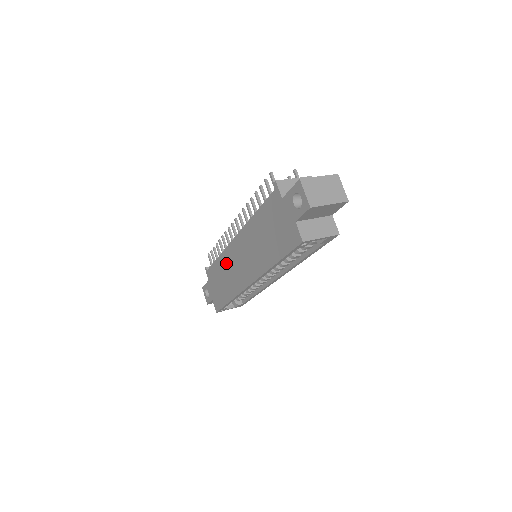
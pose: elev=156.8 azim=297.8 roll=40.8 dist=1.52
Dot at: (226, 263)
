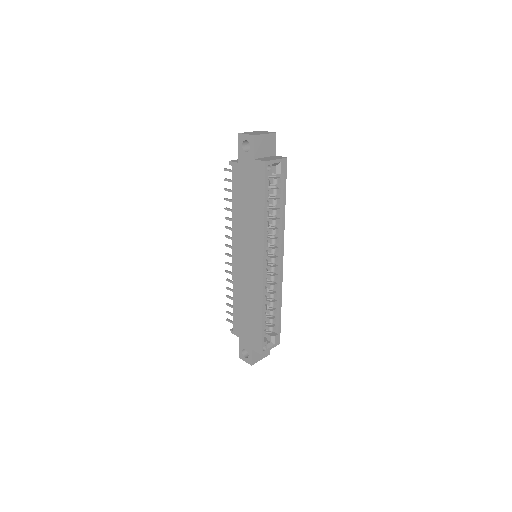
Dot at: (240, 288)
